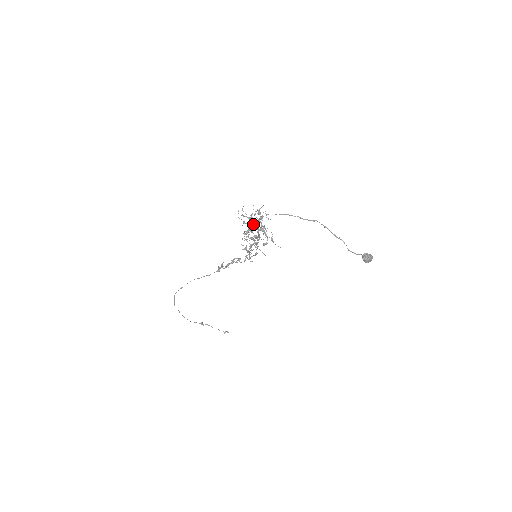
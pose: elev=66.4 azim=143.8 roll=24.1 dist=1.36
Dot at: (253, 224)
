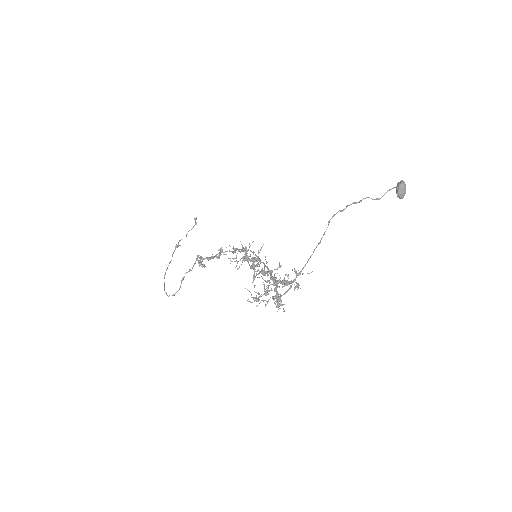
Dot at: occluded
